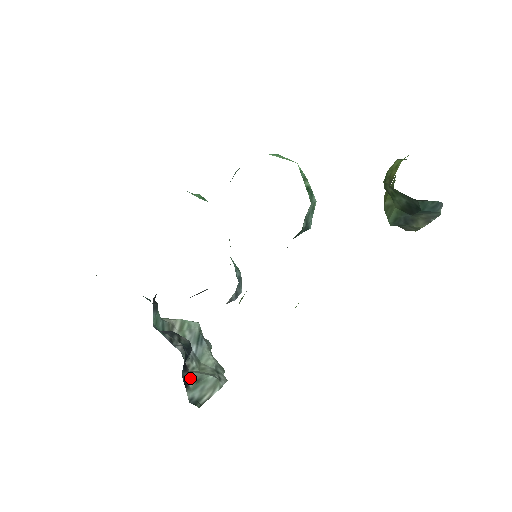
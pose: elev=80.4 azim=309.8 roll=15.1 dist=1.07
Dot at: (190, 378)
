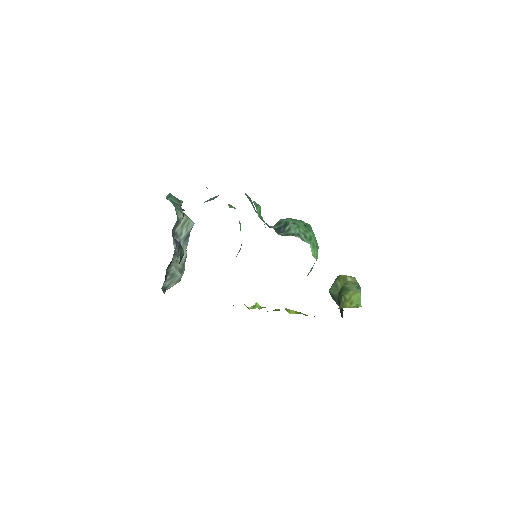
Dot at: (170, 271)
